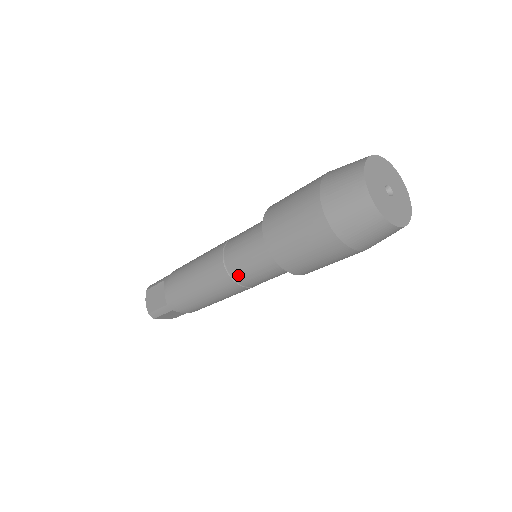
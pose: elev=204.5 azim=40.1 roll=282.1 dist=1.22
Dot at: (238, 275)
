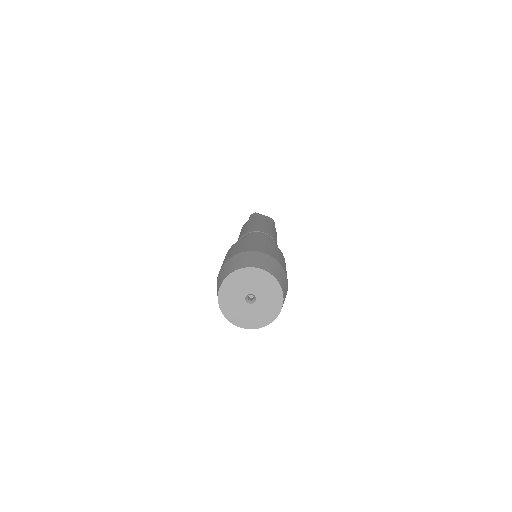
Dot at: occluded
